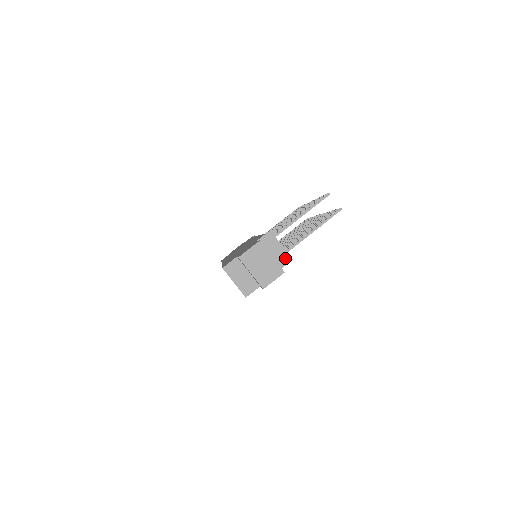
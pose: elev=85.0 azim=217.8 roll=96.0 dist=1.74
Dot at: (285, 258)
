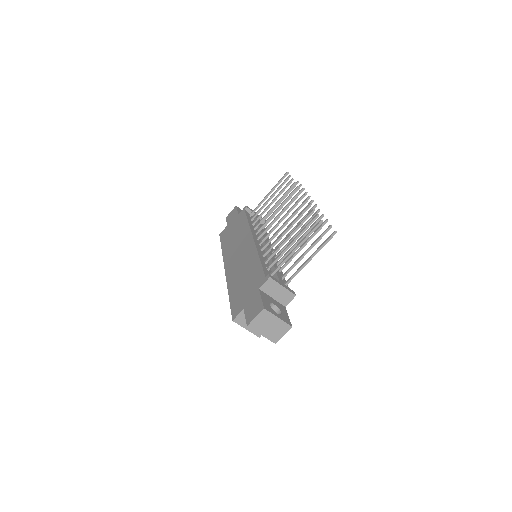
Dot at: (289, 296)
